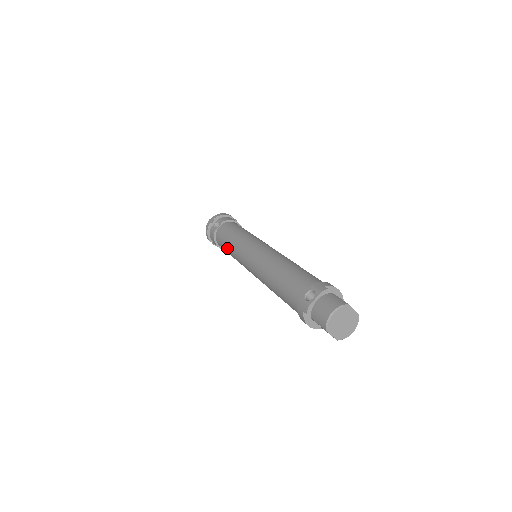
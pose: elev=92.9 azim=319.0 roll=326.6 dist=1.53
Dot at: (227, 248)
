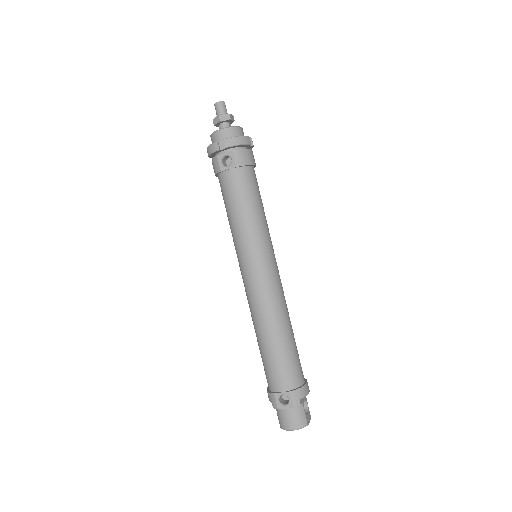
Dot at: (228, 216)
